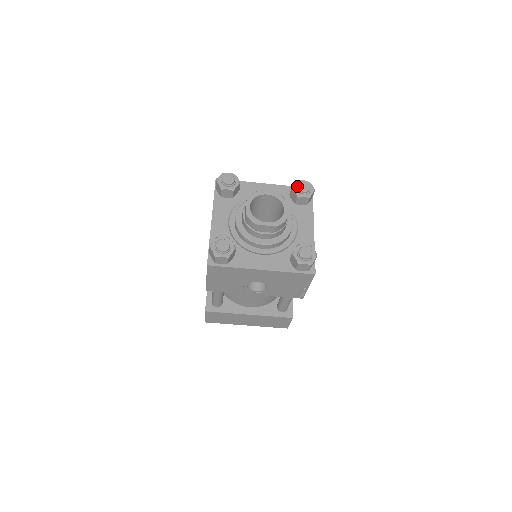
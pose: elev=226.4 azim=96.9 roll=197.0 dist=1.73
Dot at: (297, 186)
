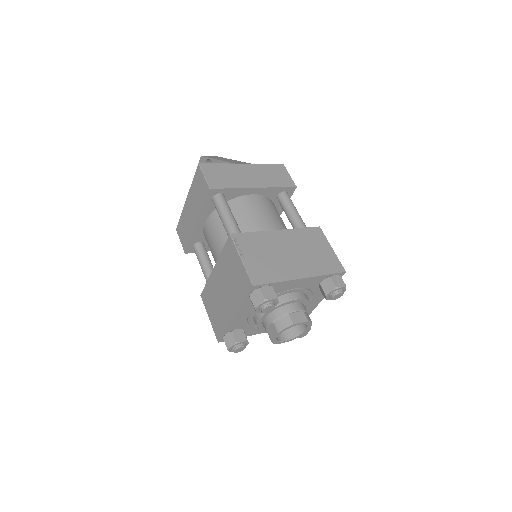
Dot at: (332, 295)
